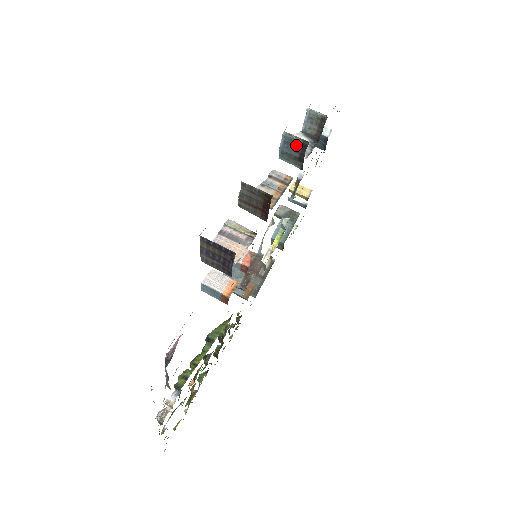
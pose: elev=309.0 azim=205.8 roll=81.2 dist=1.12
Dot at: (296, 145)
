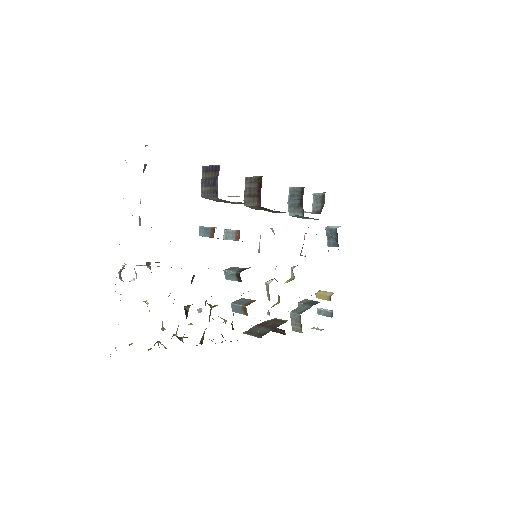
Dot at: (297, 194)
